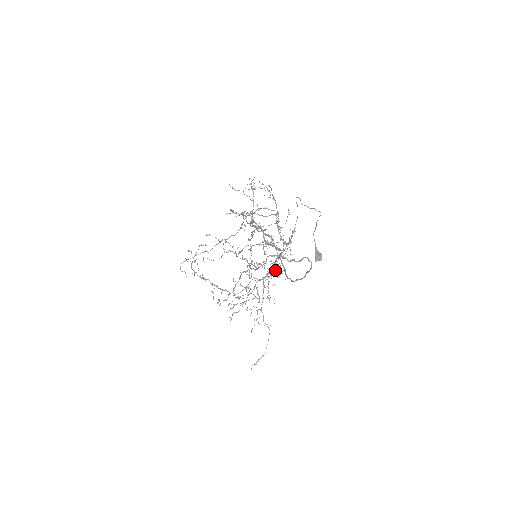
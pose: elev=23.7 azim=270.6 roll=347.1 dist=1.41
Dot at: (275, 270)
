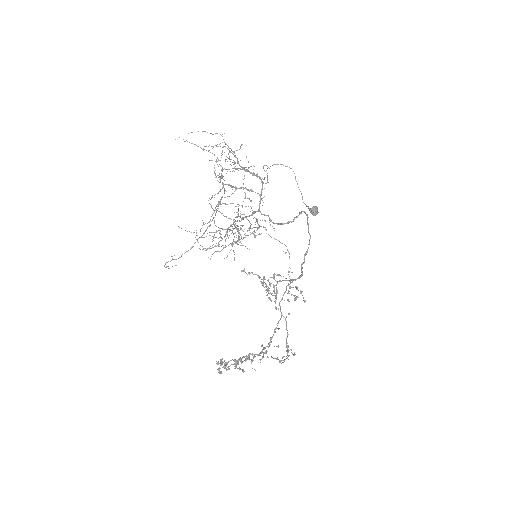
Dot at: occluded
